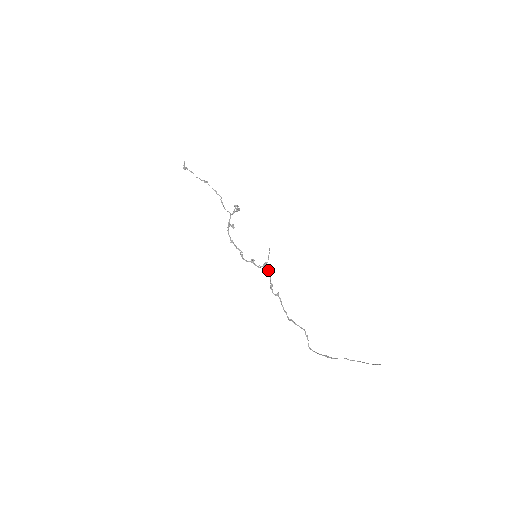
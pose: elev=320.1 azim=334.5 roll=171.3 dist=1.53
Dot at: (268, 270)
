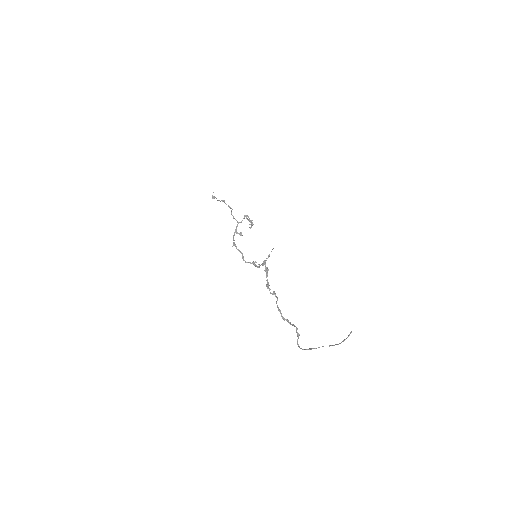
Dot at: (265, 267)
